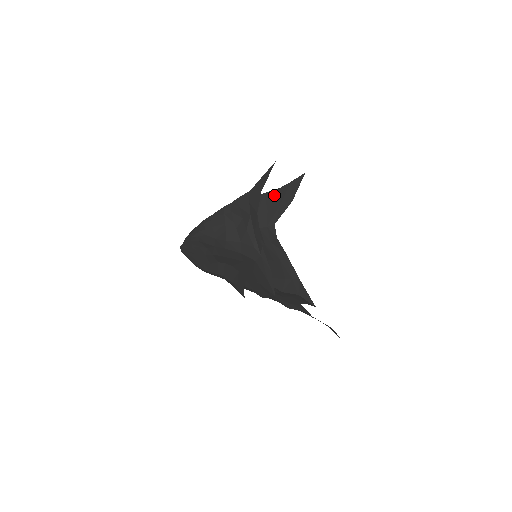
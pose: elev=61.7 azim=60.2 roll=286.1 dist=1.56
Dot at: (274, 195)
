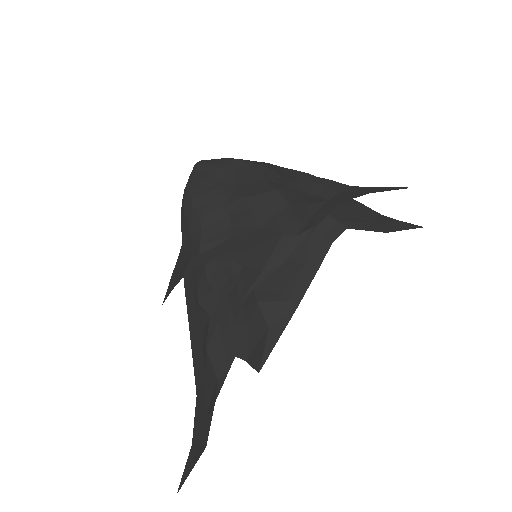
Dot at: (371, 213)
